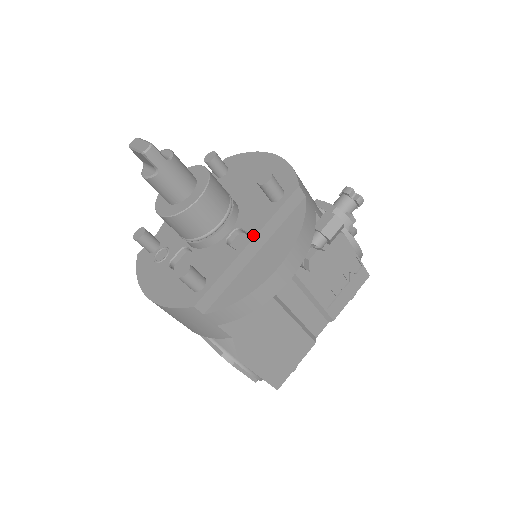
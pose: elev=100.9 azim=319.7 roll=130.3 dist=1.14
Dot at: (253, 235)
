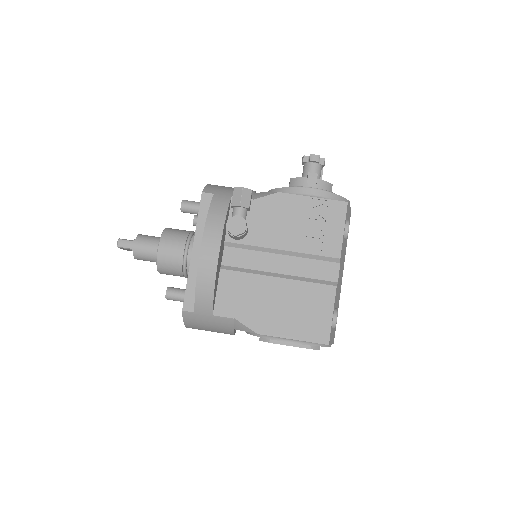
Dot at: (193, 243)
